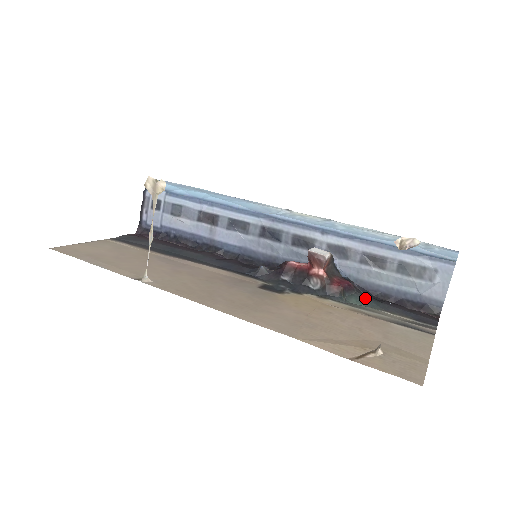
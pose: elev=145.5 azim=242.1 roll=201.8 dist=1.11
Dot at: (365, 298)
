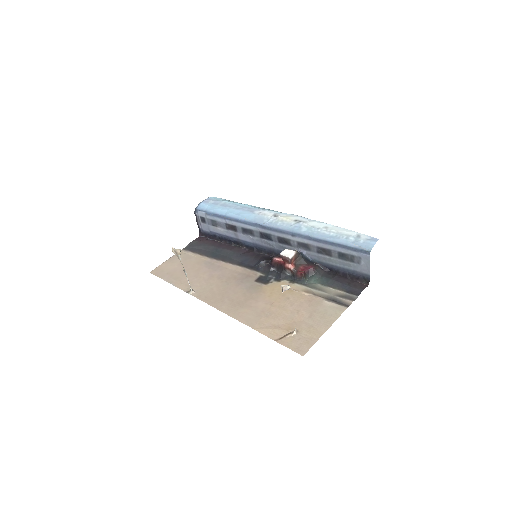
Dot at: (321, 277)
